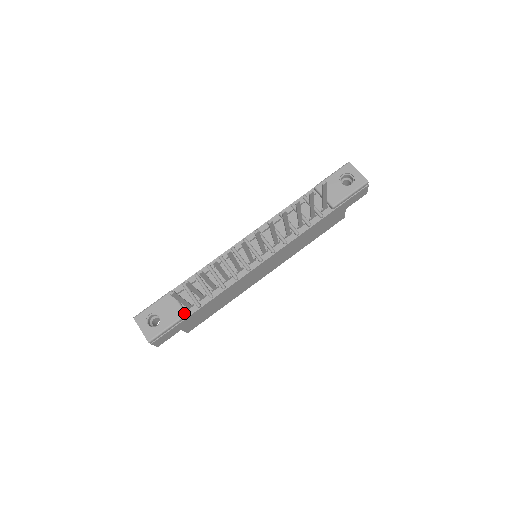
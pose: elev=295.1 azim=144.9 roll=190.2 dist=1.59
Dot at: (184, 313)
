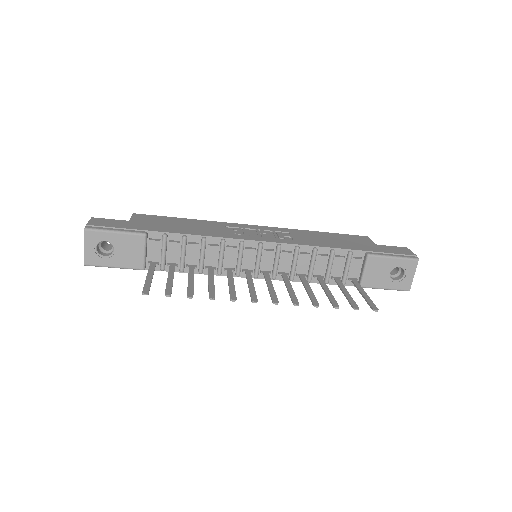
Dot at: (143, 268)
